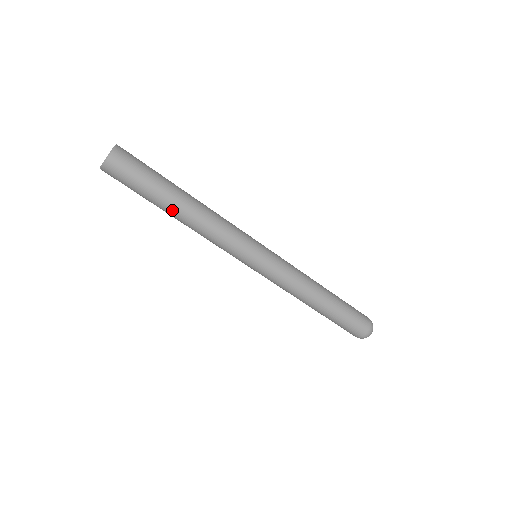
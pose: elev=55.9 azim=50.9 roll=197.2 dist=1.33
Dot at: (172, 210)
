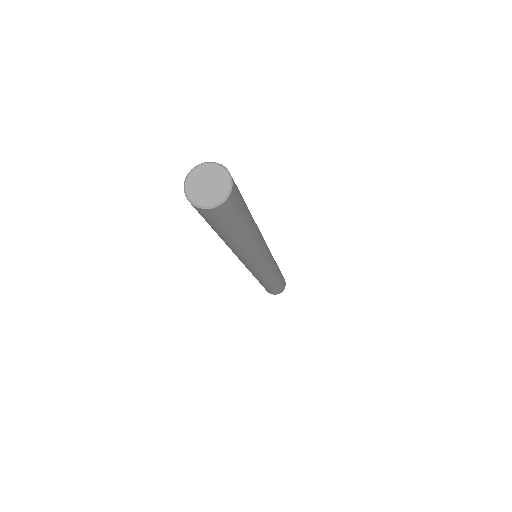
Dot at: (219, 236)
